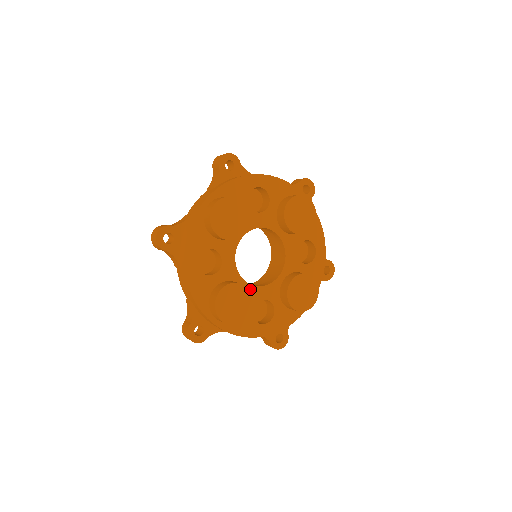
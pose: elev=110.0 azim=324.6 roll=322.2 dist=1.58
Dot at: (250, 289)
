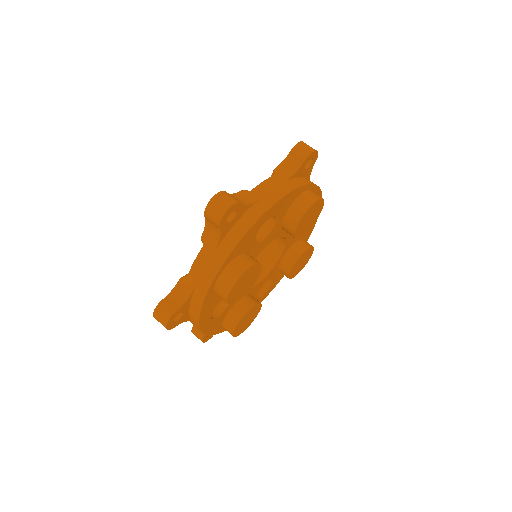
Dot at: (254, 289)
